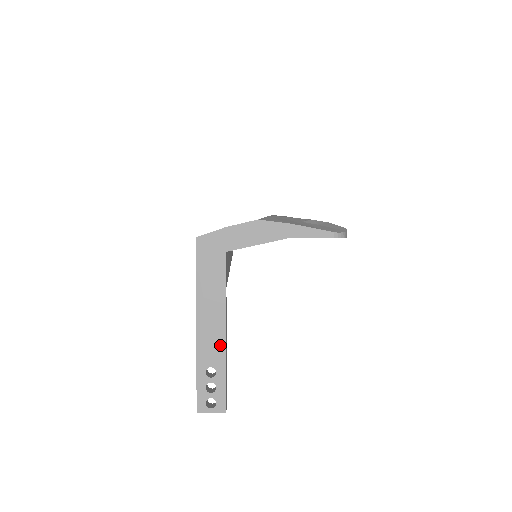
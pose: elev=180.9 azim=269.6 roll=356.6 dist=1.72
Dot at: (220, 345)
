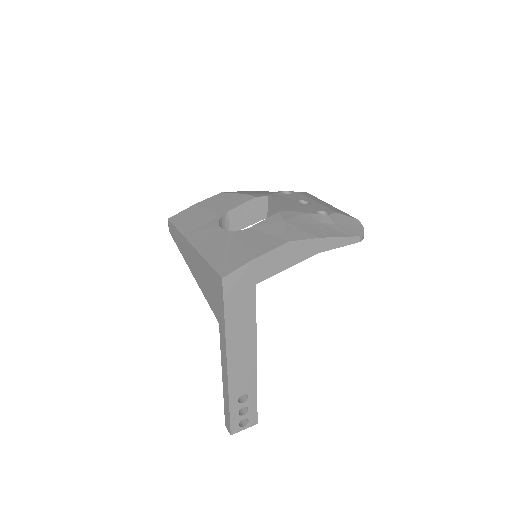
Dot at: (251, 373)
